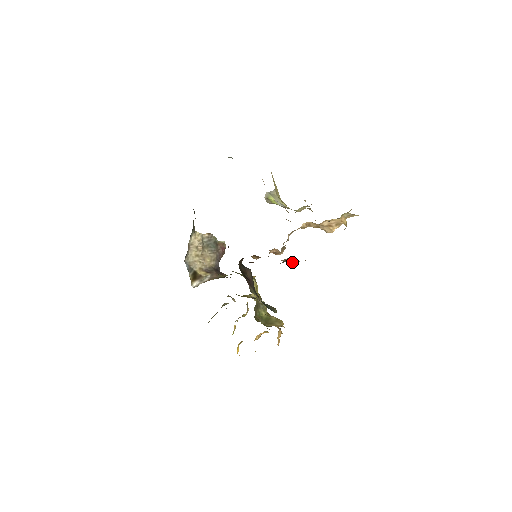
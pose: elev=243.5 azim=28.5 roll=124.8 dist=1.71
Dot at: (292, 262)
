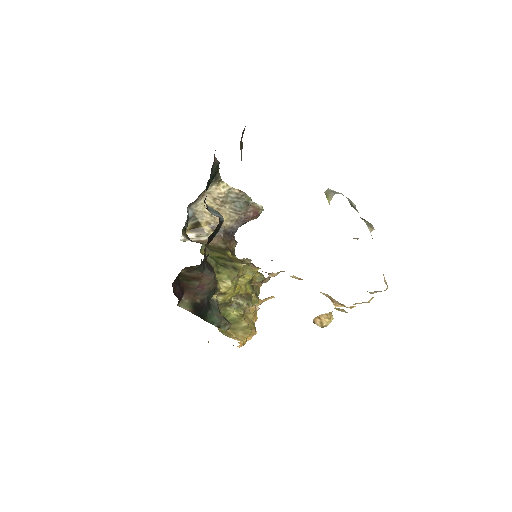
Dot at: occluded
